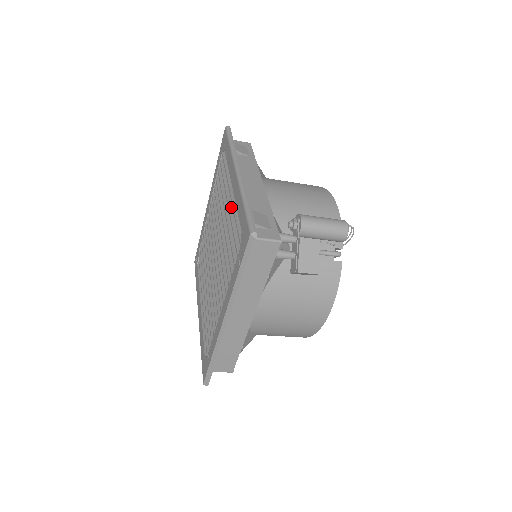
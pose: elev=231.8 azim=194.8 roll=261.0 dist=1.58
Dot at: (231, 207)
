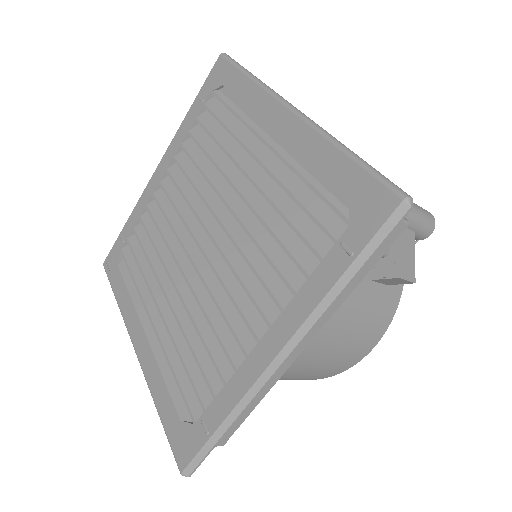
Dot at: (273, 166)
